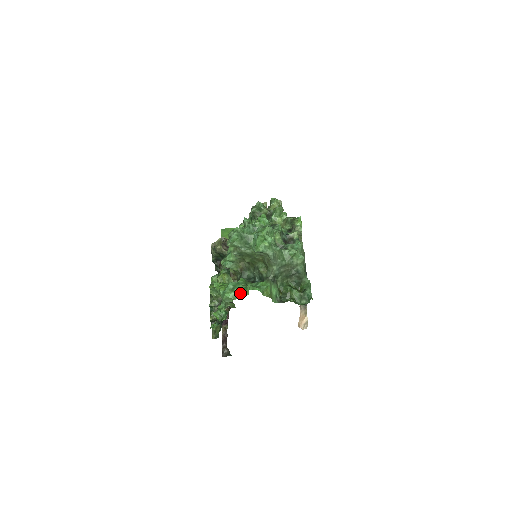
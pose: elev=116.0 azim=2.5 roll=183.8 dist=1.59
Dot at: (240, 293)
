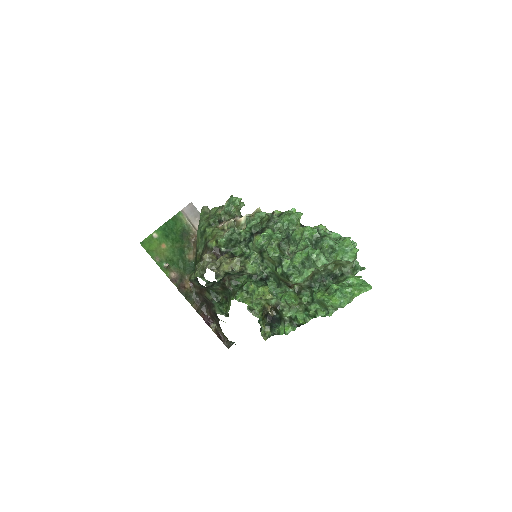
Dot at: (353, 296)
